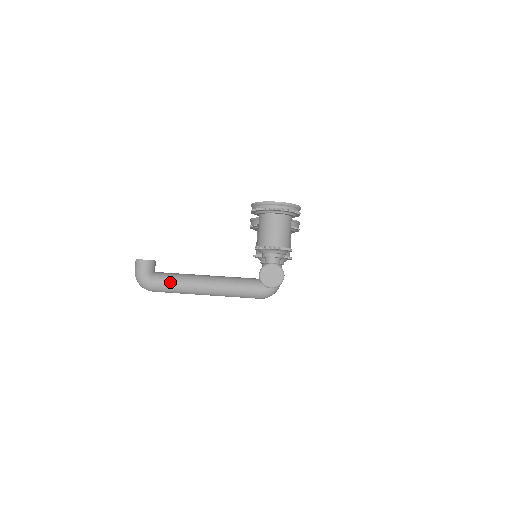
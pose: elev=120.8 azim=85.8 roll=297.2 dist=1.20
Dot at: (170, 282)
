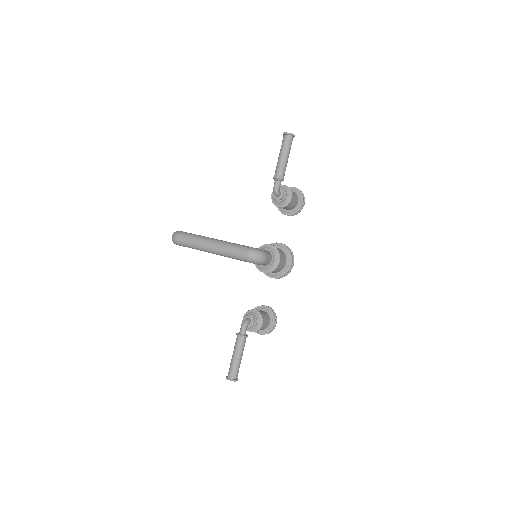
Dot at: (195, 234)
